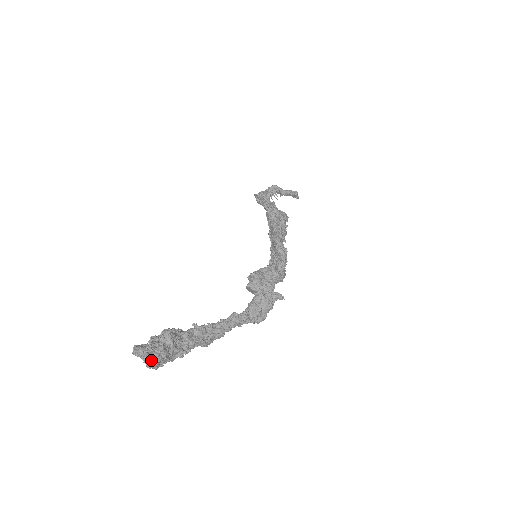
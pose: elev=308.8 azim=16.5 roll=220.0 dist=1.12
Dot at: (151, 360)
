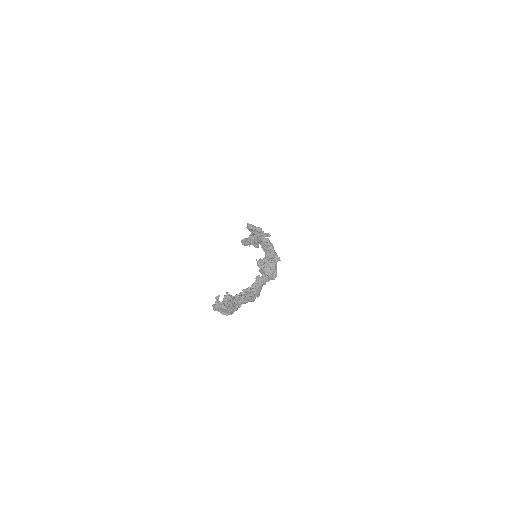
Dot at: (224, 304)
